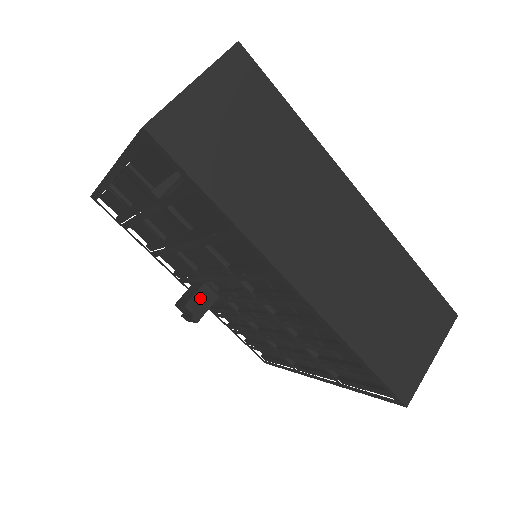
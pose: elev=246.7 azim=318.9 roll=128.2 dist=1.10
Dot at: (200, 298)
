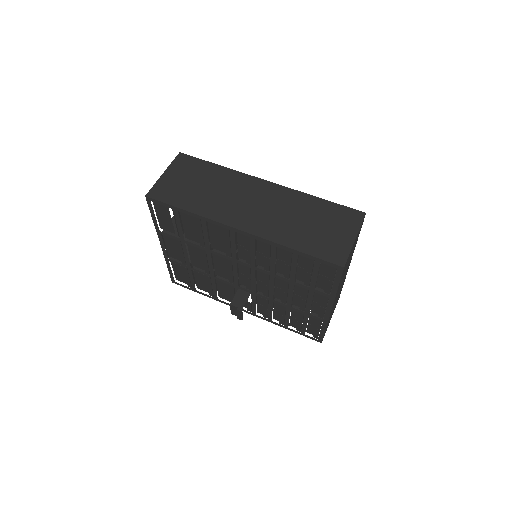
Dot at: (239, 297)
